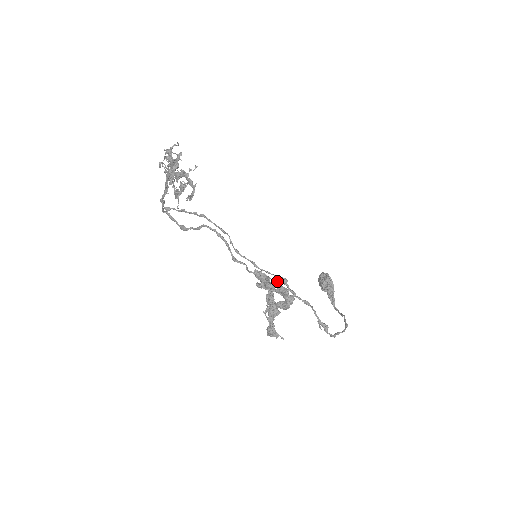
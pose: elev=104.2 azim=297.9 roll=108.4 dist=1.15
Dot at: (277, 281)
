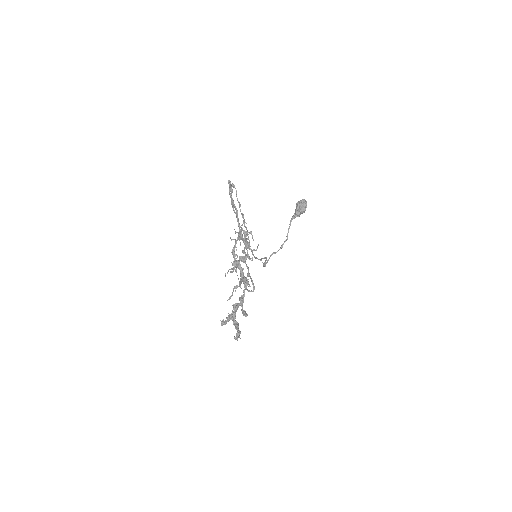
Dot at: (238, 337)
